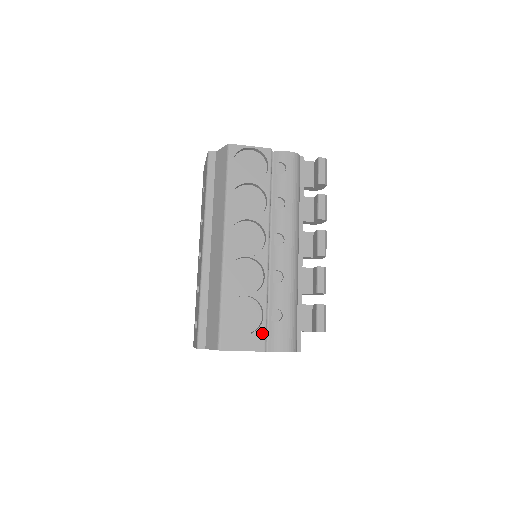
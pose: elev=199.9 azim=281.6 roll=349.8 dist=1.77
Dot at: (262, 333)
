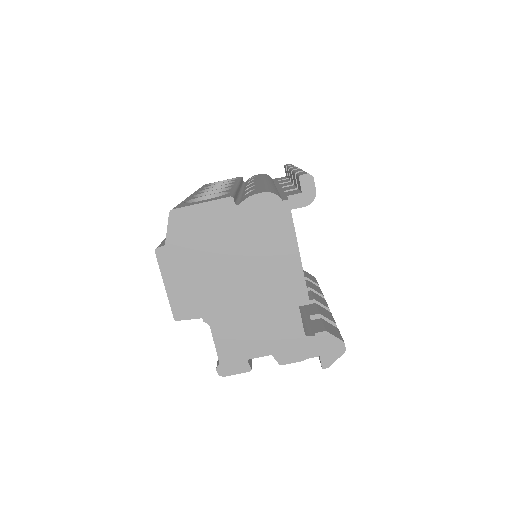
Dot at: occluded
